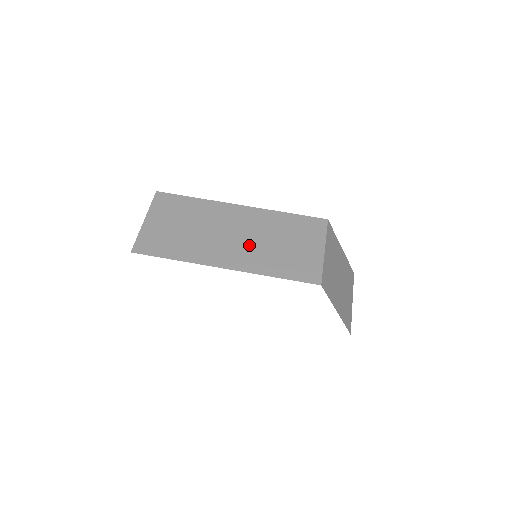
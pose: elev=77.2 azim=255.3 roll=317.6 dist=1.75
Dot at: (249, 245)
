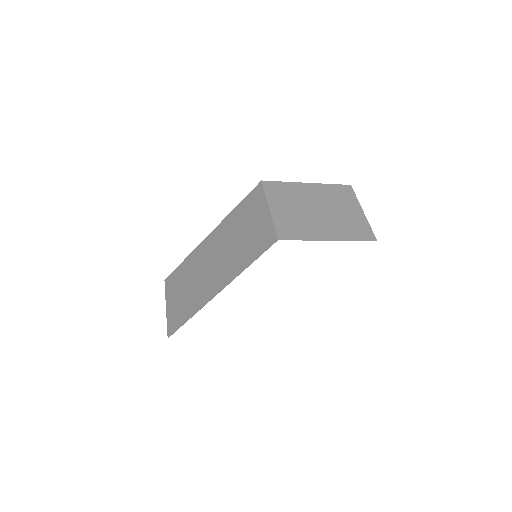
Dot at: (223, 260)
